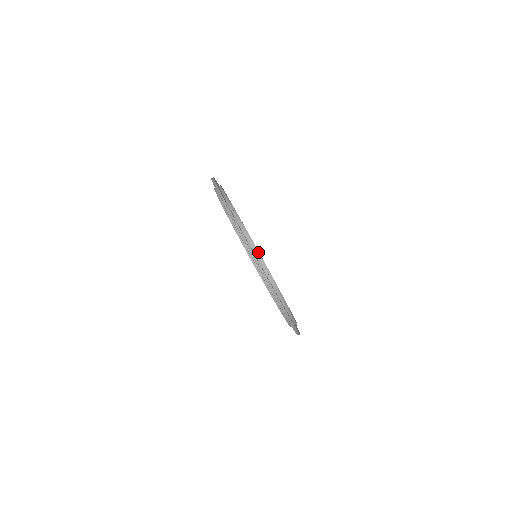
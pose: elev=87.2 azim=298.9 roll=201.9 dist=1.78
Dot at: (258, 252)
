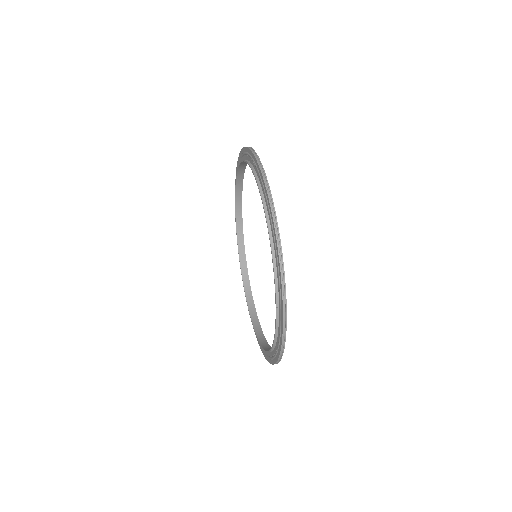
Dot at: (255, 310)
